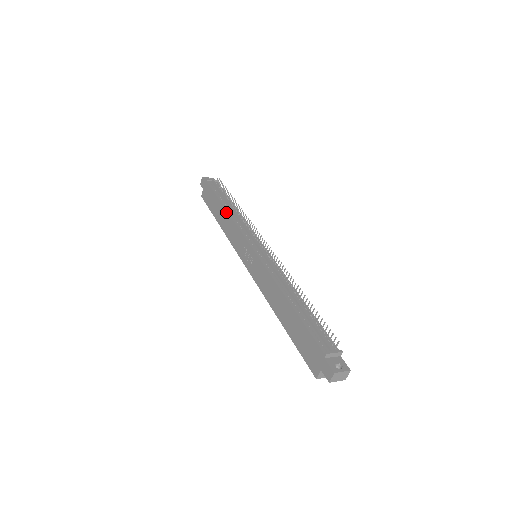
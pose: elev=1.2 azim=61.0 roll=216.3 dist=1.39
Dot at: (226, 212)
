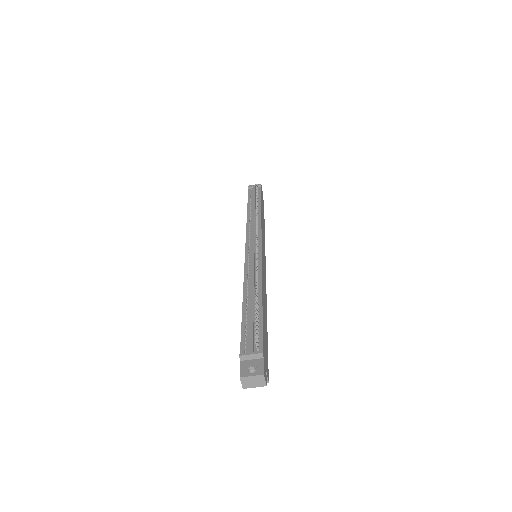
Dot at: (247, 216)
